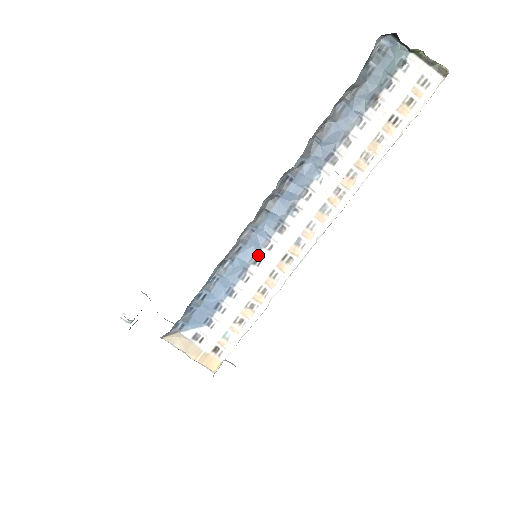
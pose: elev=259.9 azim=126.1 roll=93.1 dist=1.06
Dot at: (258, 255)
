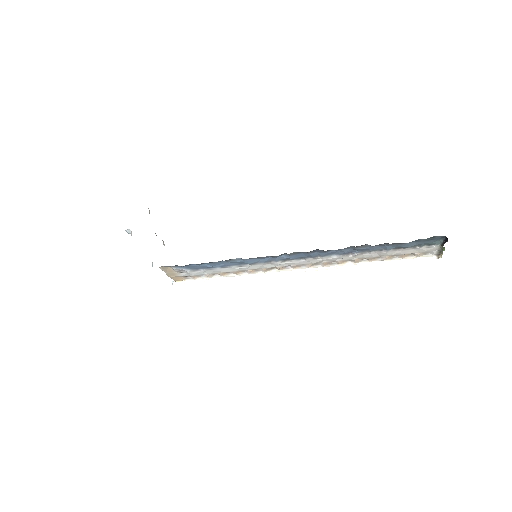
Dot at: (259, 263)
